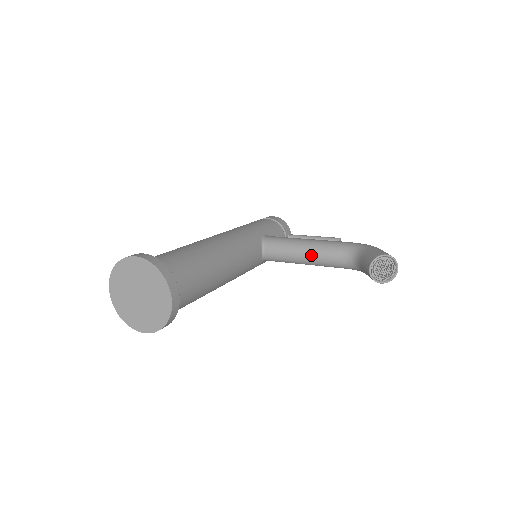
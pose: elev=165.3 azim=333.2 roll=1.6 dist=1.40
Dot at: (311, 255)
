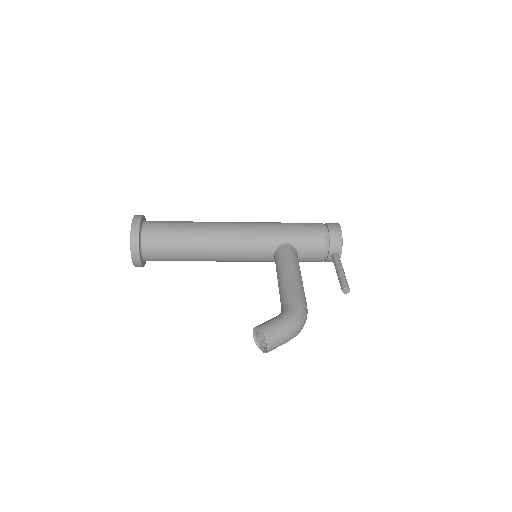
Dot at: (278, 285)
